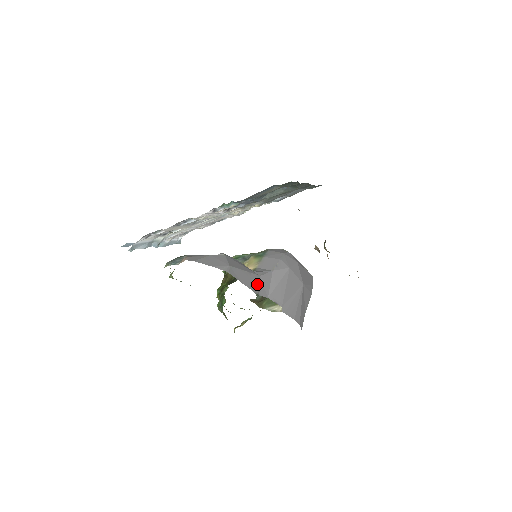
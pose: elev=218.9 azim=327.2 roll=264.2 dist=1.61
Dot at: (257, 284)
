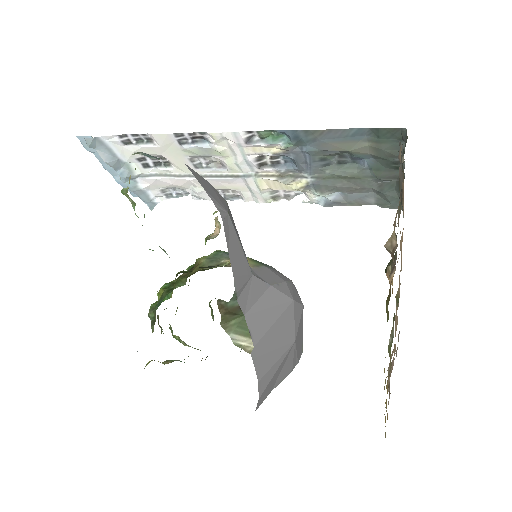
Dot at: (244, 280)
